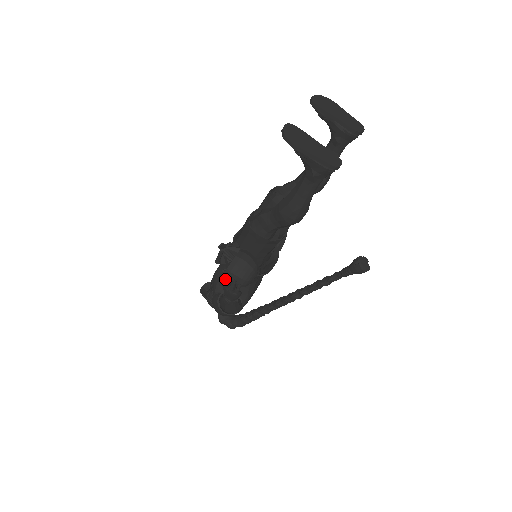
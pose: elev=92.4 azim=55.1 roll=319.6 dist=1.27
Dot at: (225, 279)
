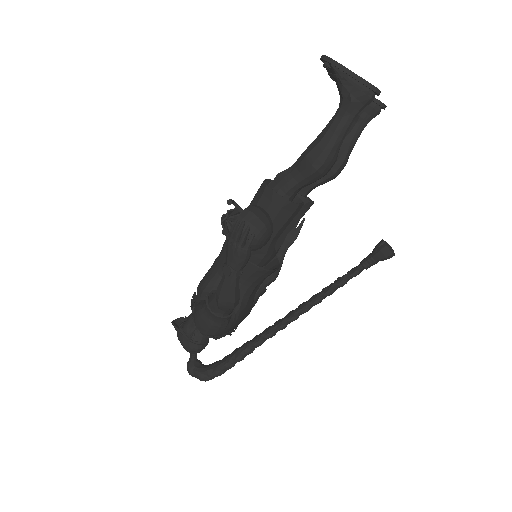
Dot at: (235, 229)
